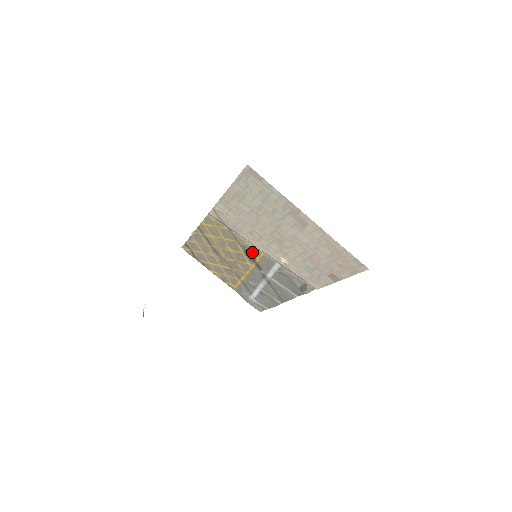
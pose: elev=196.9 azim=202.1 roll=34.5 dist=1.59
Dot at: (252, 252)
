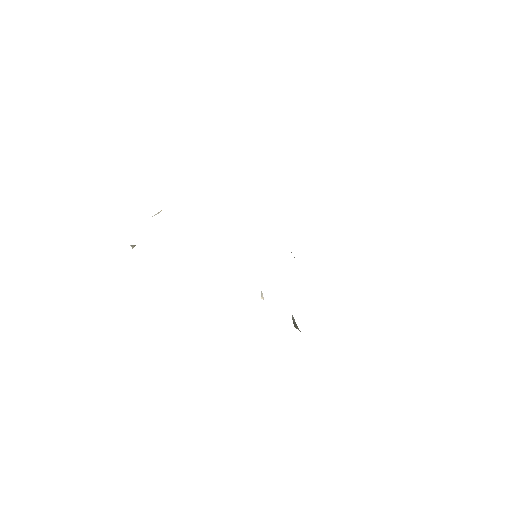
Dot at: occluded
